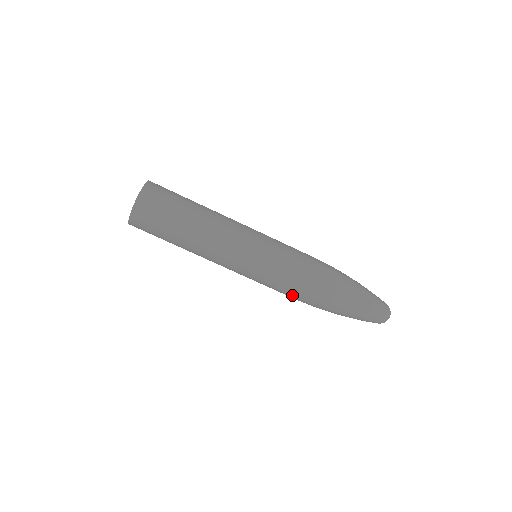
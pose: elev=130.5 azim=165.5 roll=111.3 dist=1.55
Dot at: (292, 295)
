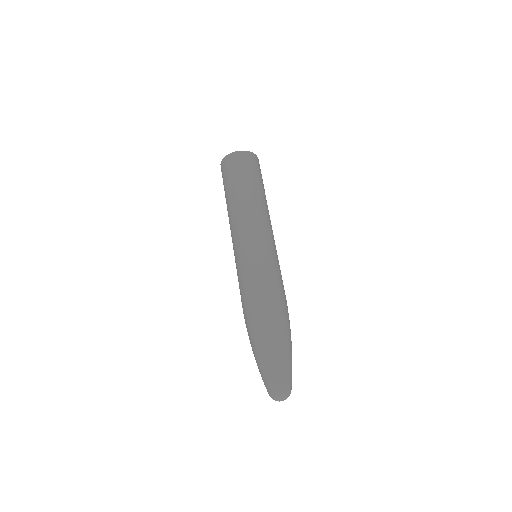
Dot at: (242, 298)
